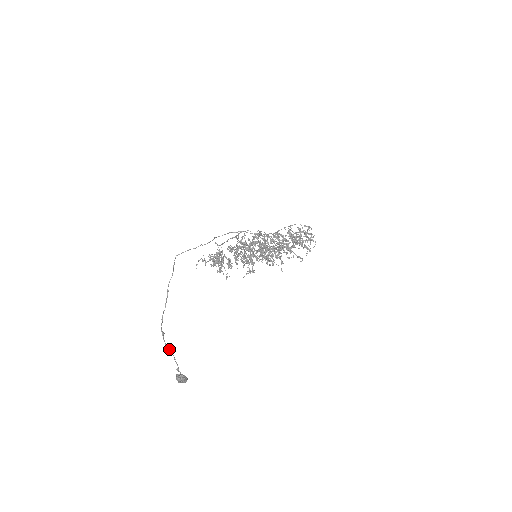
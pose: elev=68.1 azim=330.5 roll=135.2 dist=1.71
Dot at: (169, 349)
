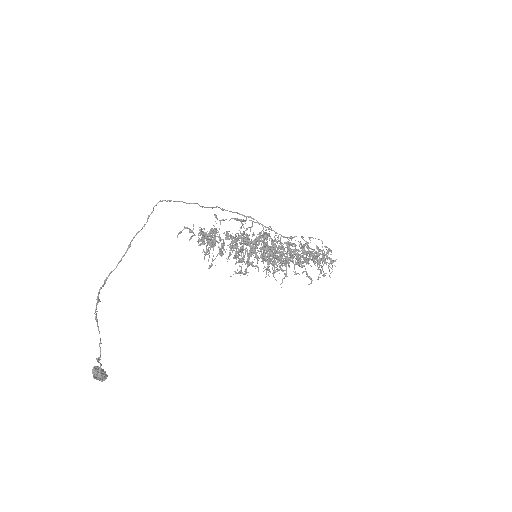
Dot at: (98, 326)
